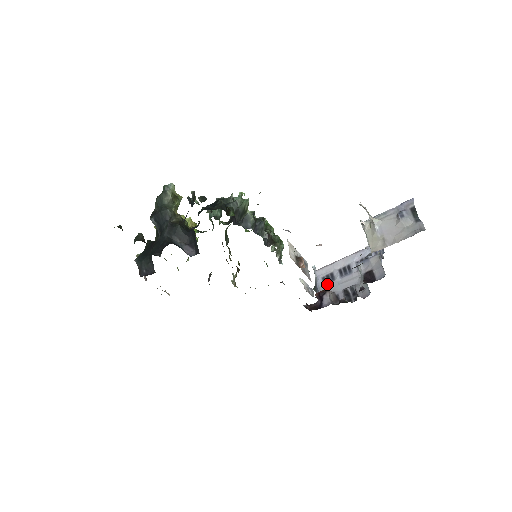
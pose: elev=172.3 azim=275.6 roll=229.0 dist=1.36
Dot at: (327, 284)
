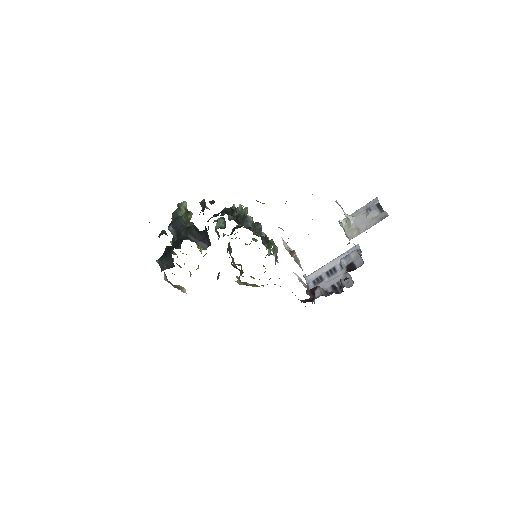
Dot at: (317, 285)
